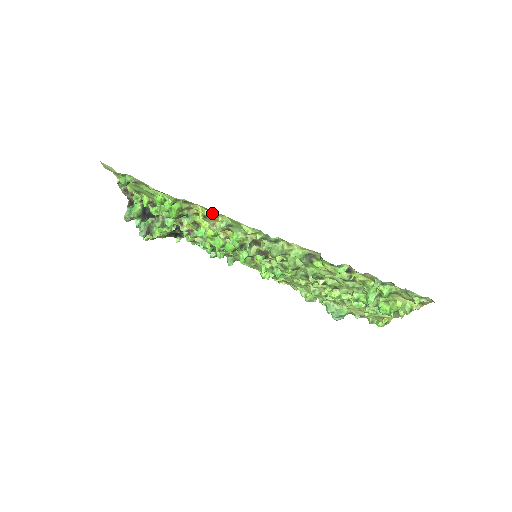
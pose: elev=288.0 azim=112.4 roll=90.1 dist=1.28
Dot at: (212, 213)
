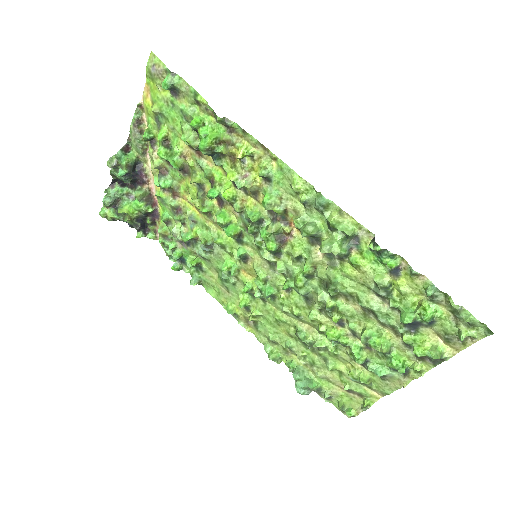
Dot at: (258, 154)
